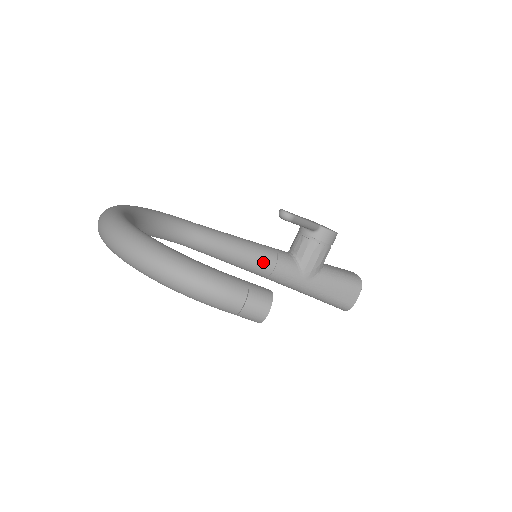
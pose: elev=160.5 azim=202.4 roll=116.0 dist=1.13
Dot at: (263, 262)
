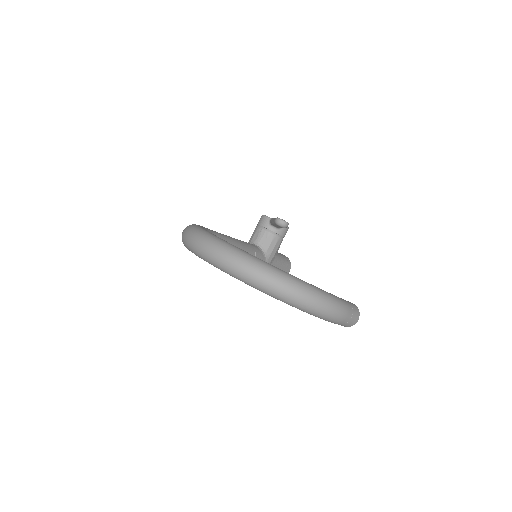
Dot at: occluded
